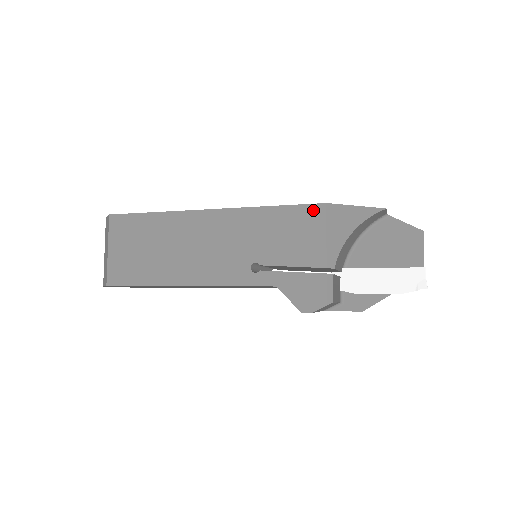
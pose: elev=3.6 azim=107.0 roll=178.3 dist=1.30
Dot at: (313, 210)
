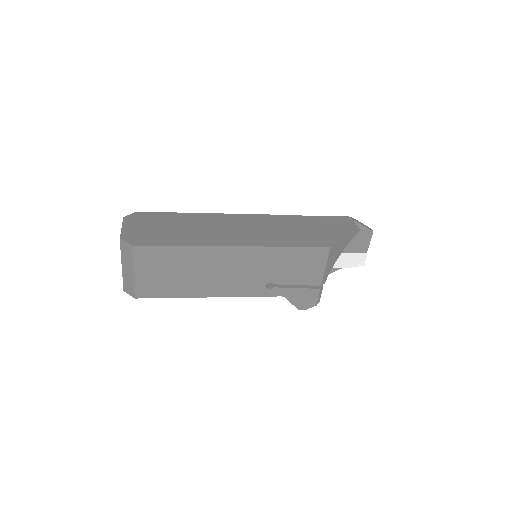
Dot at: (320, 251)
